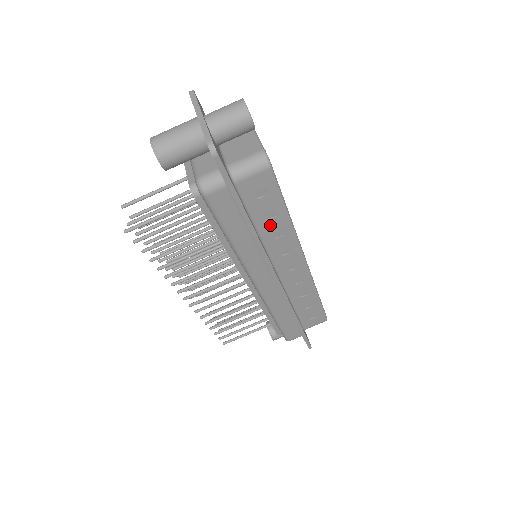
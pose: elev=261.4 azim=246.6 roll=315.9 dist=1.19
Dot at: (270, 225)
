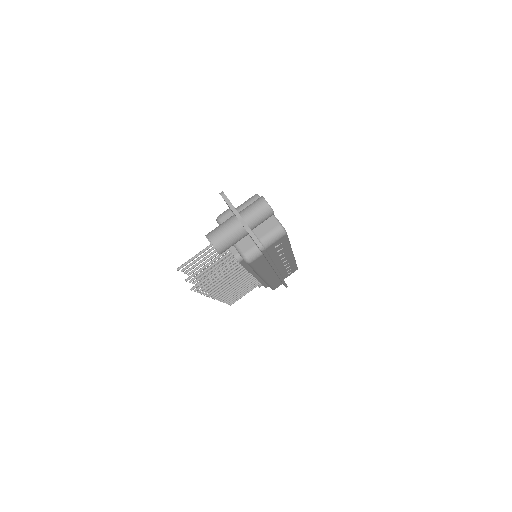
Dot at: (279, 253)
